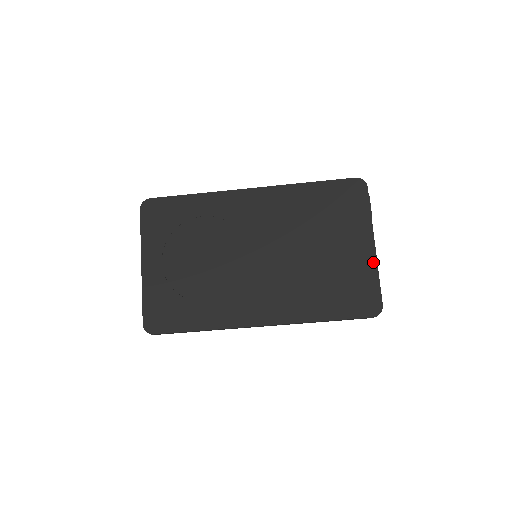
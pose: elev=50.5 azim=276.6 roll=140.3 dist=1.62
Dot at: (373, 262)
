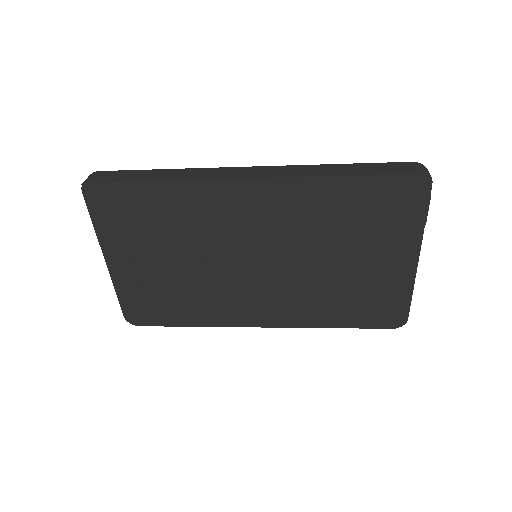
Dot at: (410, 278)
